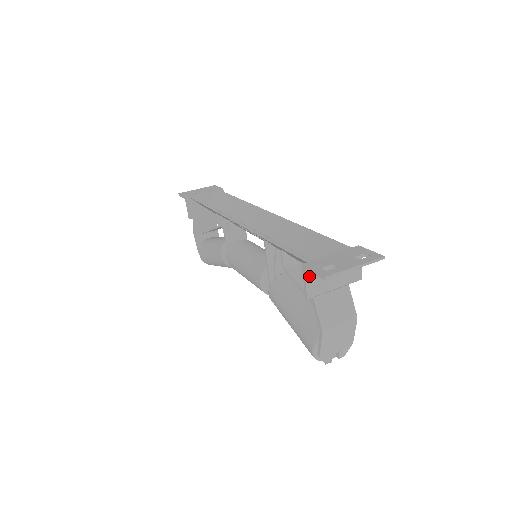
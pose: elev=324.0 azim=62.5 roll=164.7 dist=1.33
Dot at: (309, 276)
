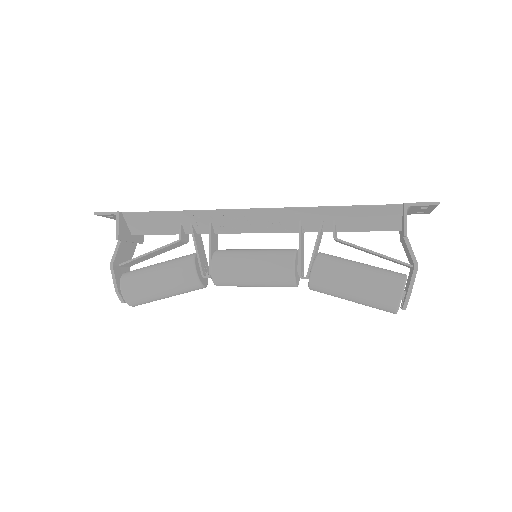
Dot at: occluded
